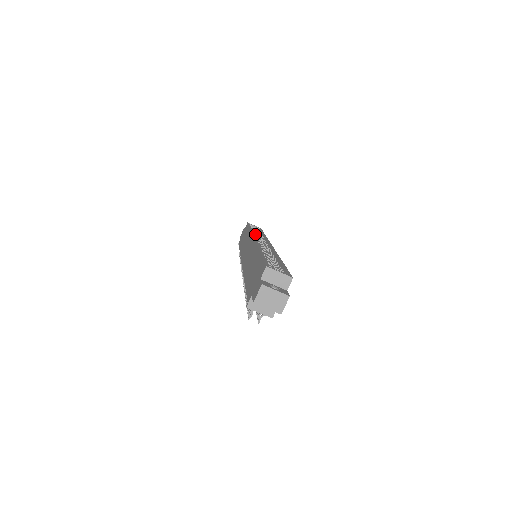
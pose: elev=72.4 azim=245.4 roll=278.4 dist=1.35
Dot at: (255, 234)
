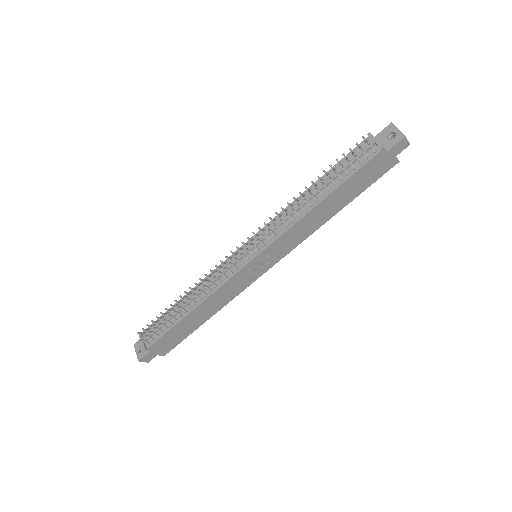
Dot at: occluded
